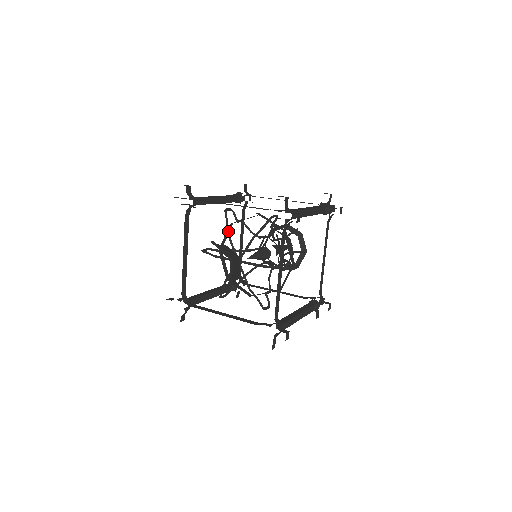
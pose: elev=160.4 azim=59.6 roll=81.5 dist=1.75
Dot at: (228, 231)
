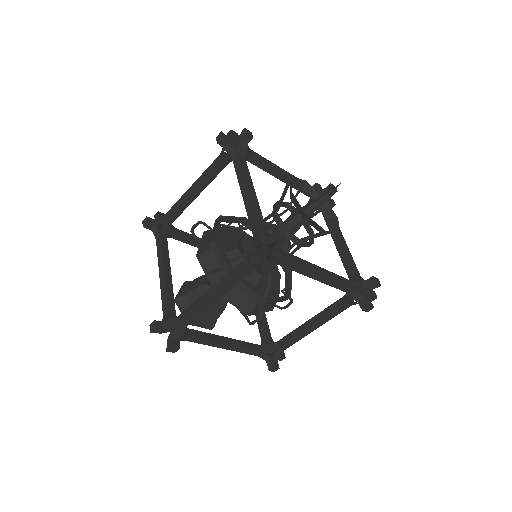
Dot at: occluded
